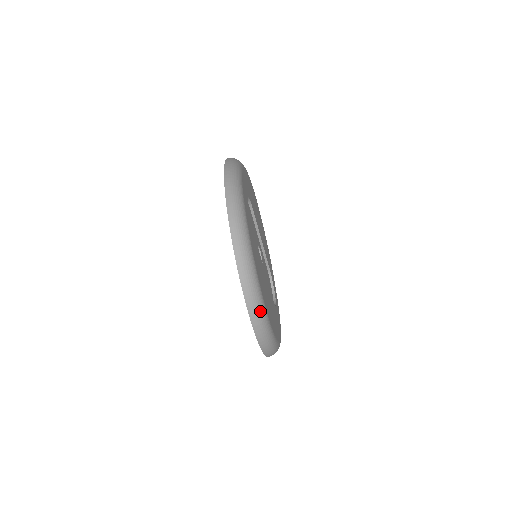
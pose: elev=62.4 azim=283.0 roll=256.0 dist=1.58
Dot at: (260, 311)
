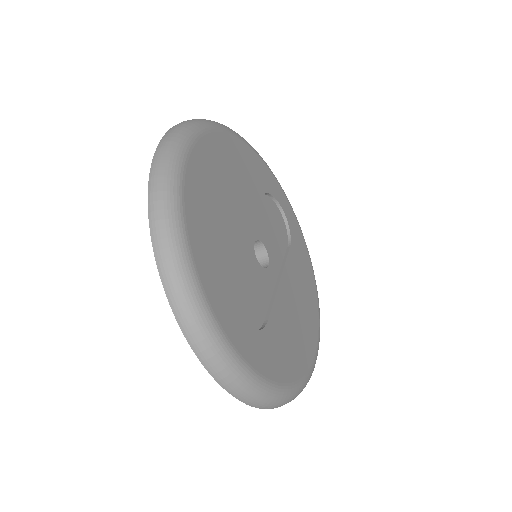
Dot at: occluded
